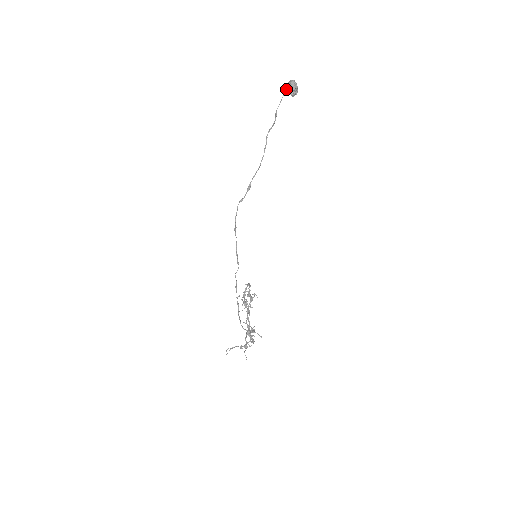
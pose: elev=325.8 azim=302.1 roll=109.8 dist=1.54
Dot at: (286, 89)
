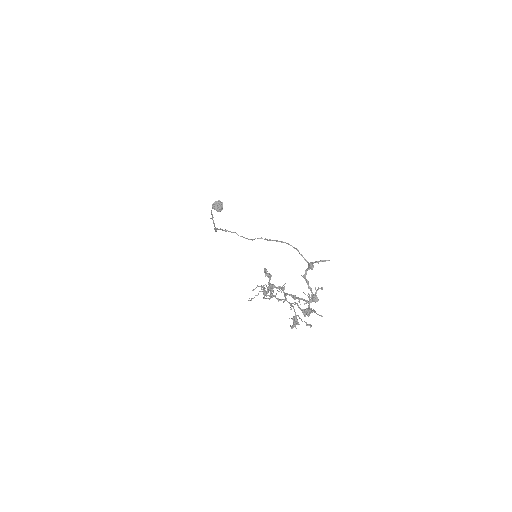
Dot at: (214, 205)
